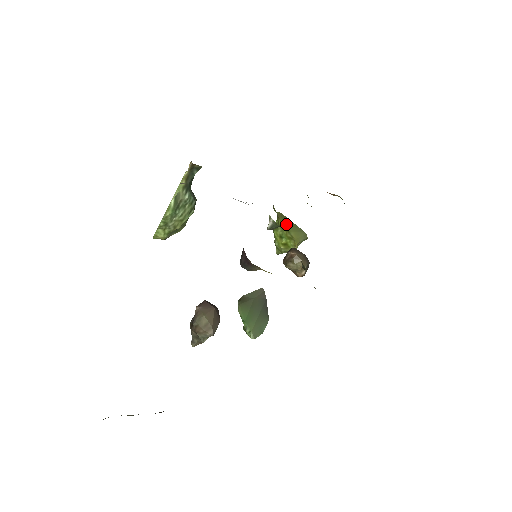
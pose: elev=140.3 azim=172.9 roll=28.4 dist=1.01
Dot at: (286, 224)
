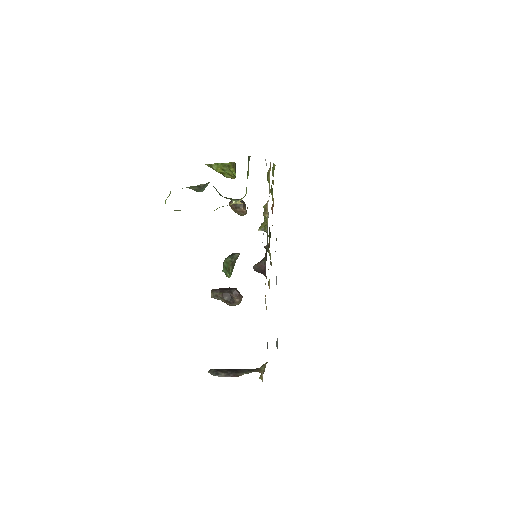
Dot at: (235, 172)
